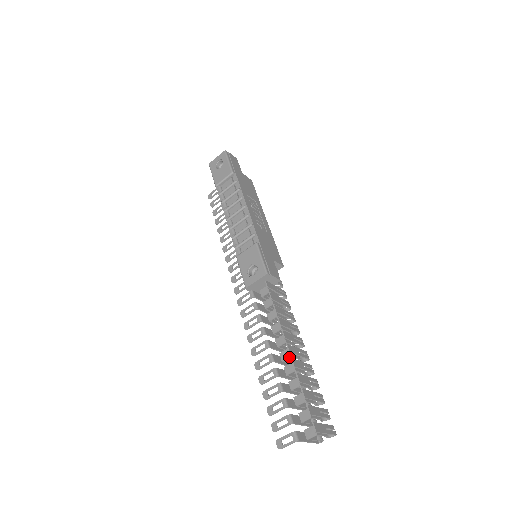
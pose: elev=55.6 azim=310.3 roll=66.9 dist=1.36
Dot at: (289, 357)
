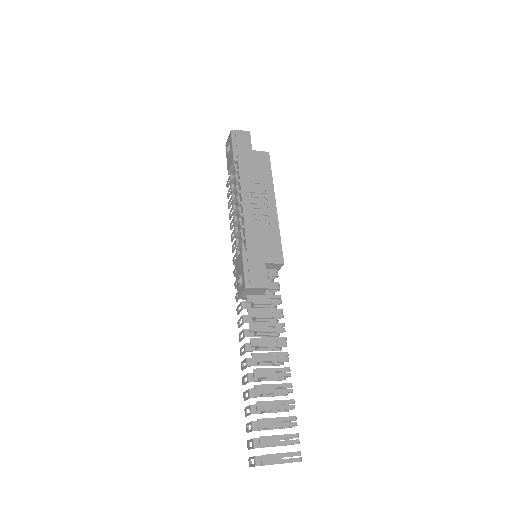
Dot at: occluded
